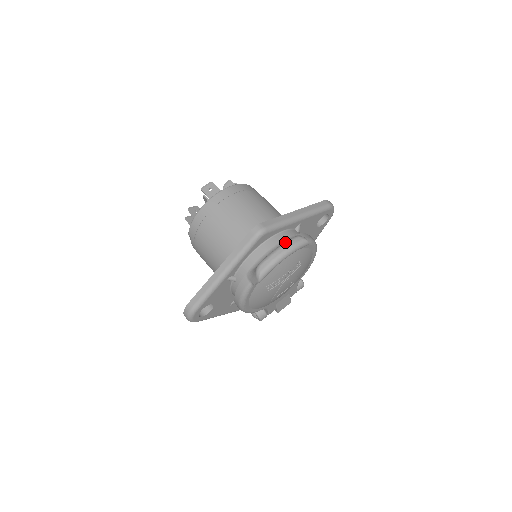
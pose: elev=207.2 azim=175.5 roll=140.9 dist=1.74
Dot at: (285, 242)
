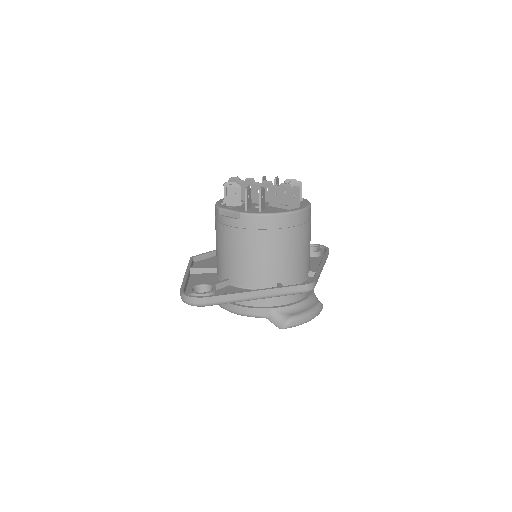
Dot at: (316, 308)
